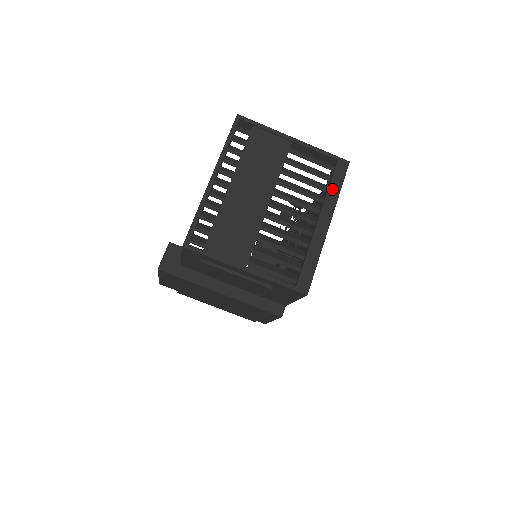
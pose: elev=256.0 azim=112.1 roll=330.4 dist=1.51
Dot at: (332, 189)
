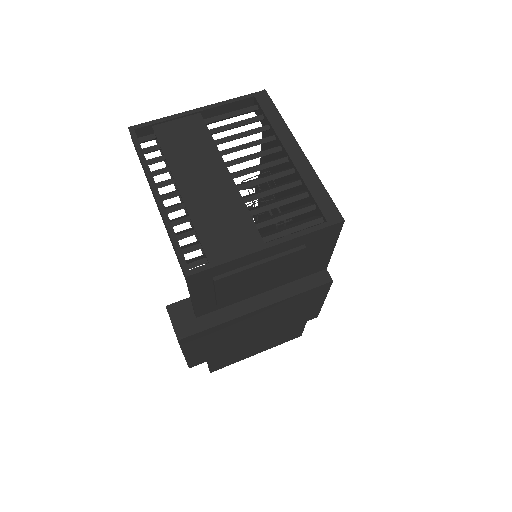
Dot at: (273, 121)
